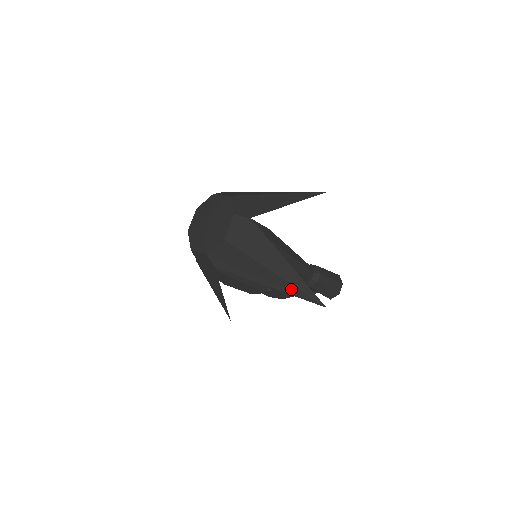
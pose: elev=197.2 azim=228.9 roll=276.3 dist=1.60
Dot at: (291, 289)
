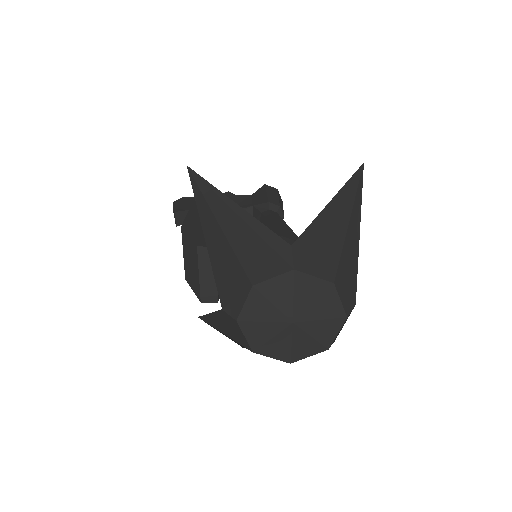
Dot at: occluded
